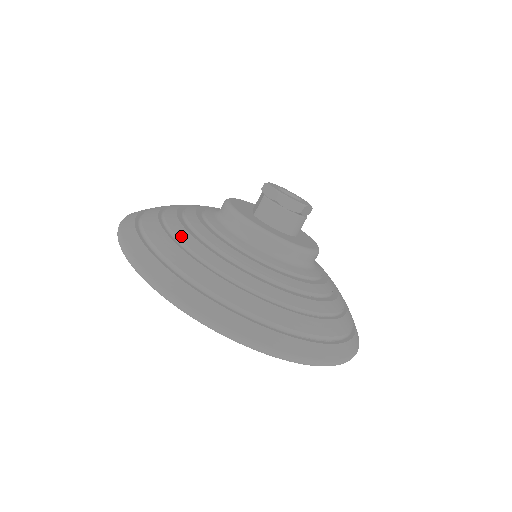
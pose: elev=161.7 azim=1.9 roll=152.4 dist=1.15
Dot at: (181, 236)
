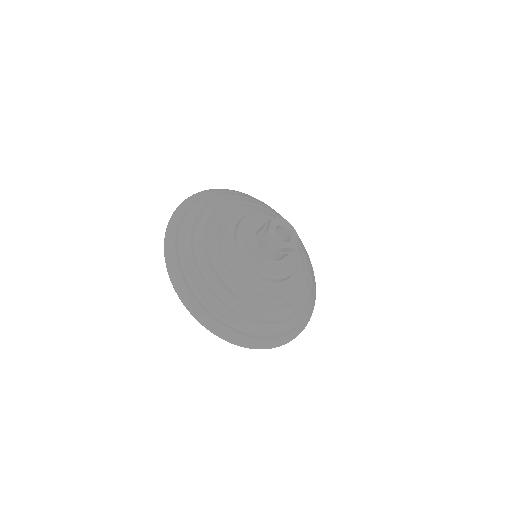
Dot at: (223, 295)
